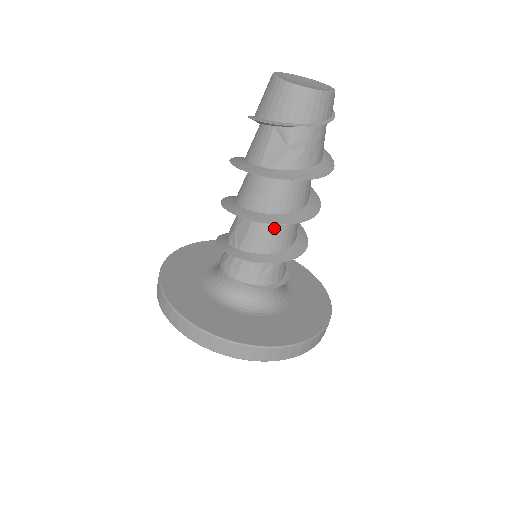
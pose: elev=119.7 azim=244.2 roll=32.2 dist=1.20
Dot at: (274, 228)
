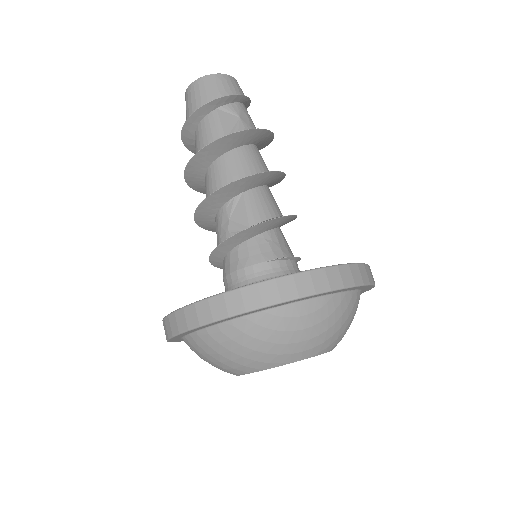
Dot at: (265, 193)
